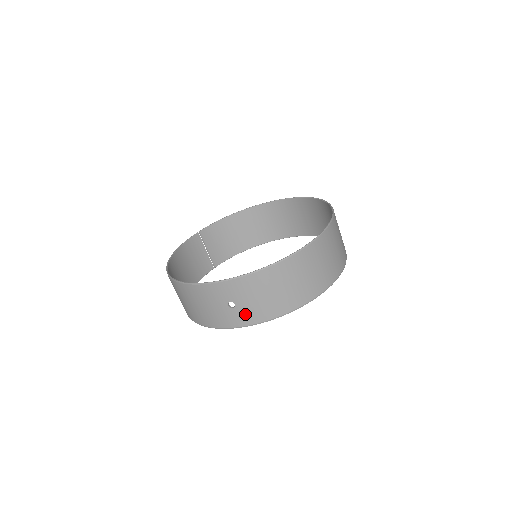
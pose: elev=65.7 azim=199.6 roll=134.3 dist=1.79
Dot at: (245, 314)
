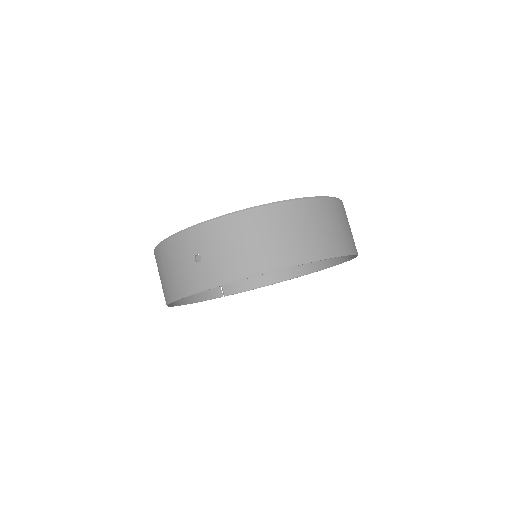
Dot at: (211, 270)
